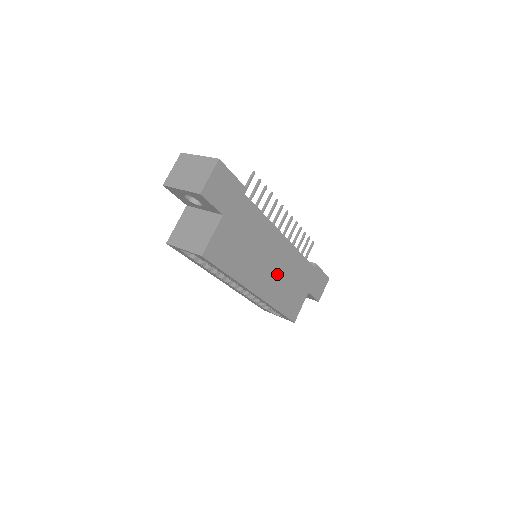
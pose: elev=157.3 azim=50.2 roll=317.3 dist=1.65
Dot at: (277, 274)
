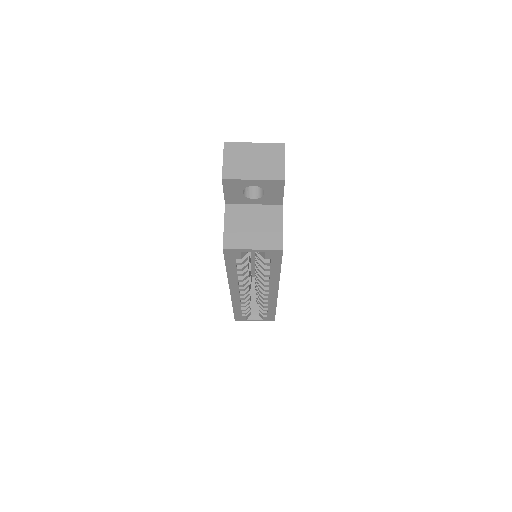
Dot at: occluded
